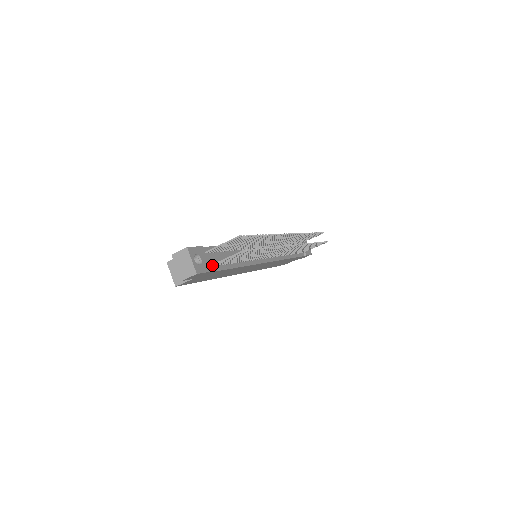
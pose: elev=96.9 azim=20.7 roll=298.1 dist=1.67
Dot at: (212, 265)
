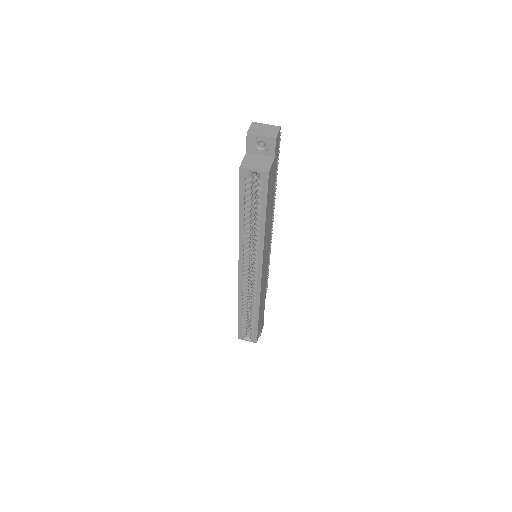
Dot at: occluded
